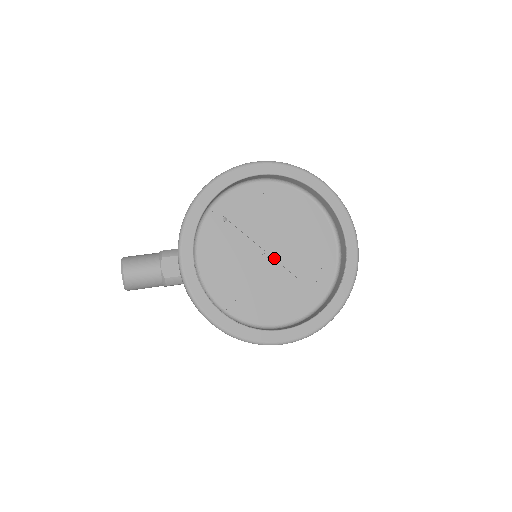
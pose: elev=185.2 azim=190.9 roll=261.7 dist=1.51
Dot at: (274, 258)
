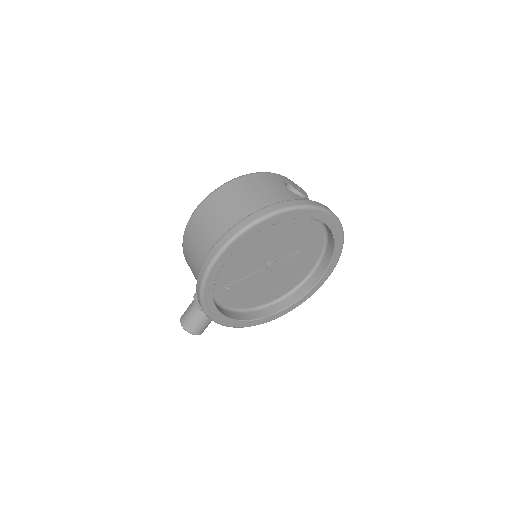
Dot at: (277, 265)
